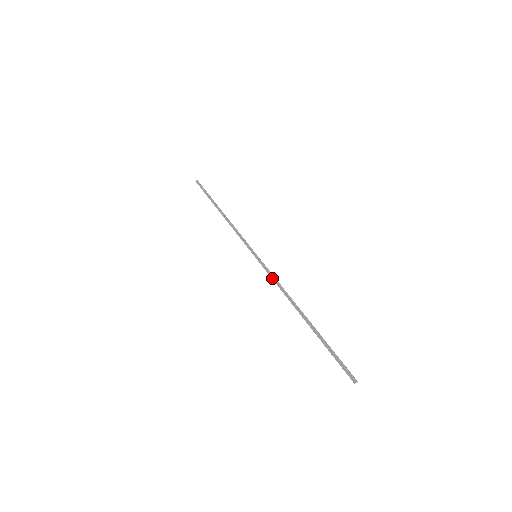
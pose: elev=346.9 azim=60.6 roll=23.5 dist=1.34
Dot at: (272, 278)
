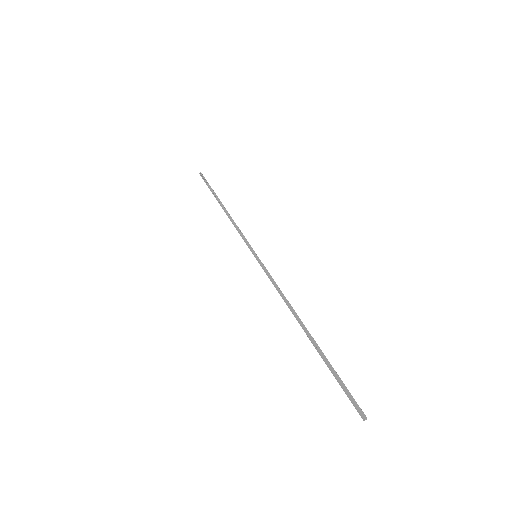
Dot at: (272, 283)
